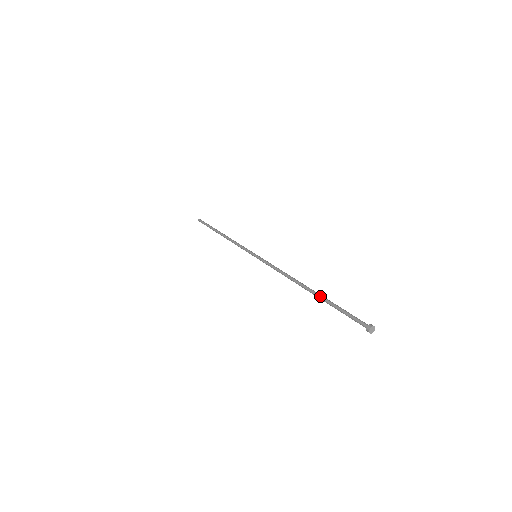
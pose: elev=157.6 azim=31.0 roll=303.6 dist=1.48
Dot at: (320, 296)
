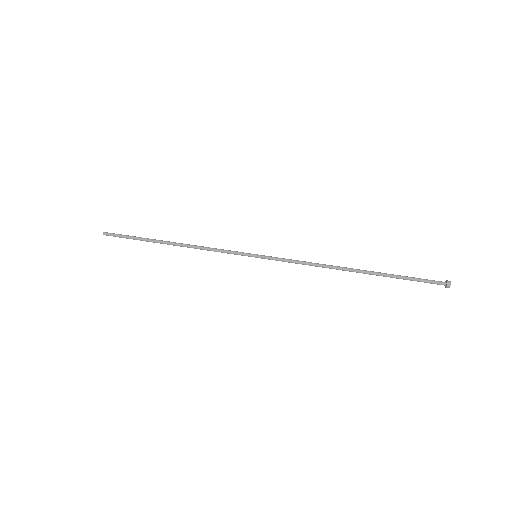
Dot at: (378, 275)
